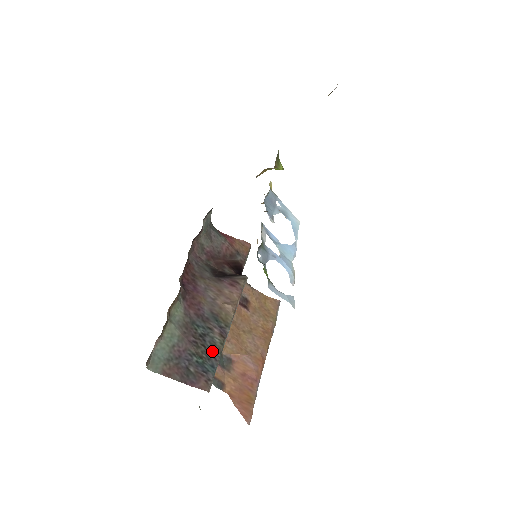
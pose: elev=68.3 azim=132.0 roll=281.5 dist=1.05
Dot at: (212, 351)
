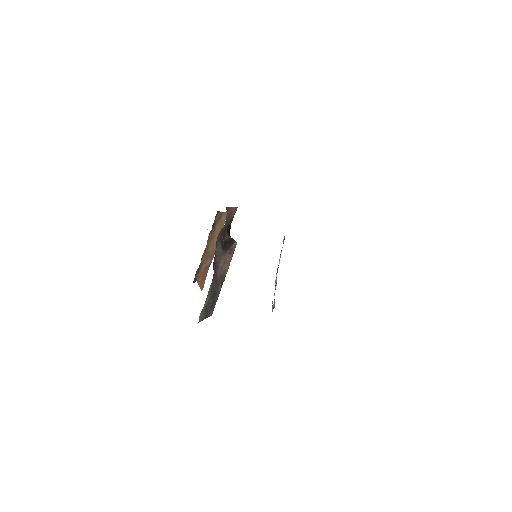
Dot at: (217, 296)
